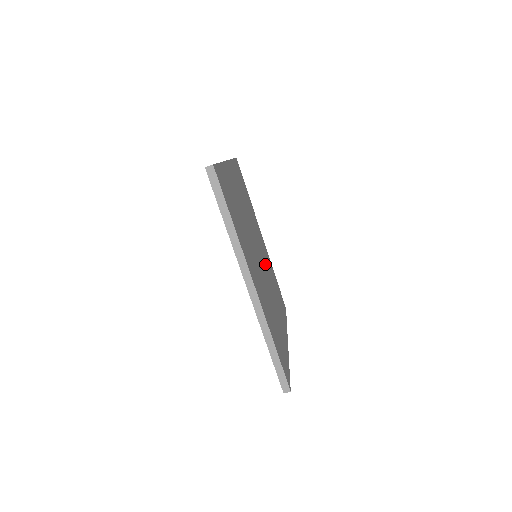
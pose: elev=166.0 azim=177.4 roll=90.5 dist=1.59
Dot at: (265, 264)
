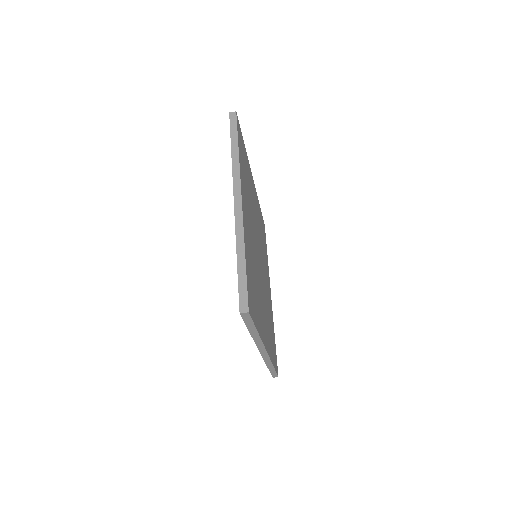
Dot at: (259, 239)
